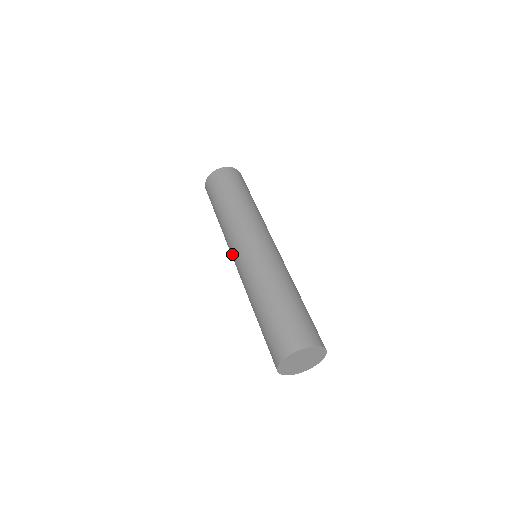
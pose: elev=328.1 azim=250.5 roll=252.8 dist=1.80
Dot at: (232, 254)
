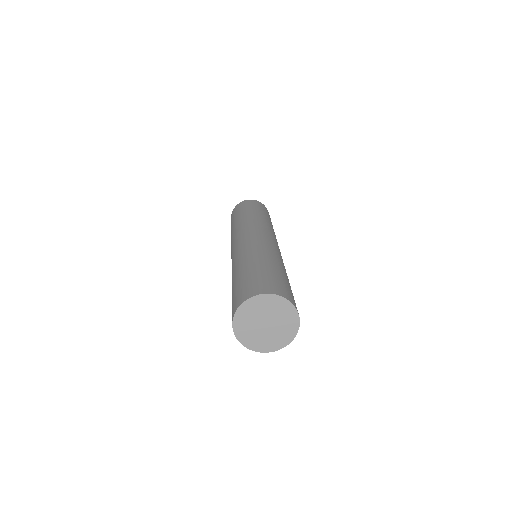
Dot at: occluded
